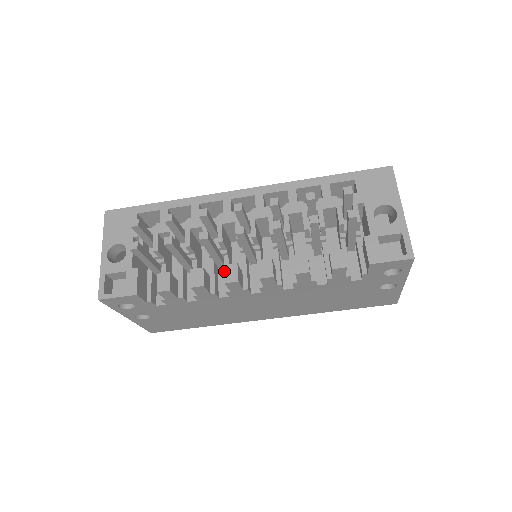
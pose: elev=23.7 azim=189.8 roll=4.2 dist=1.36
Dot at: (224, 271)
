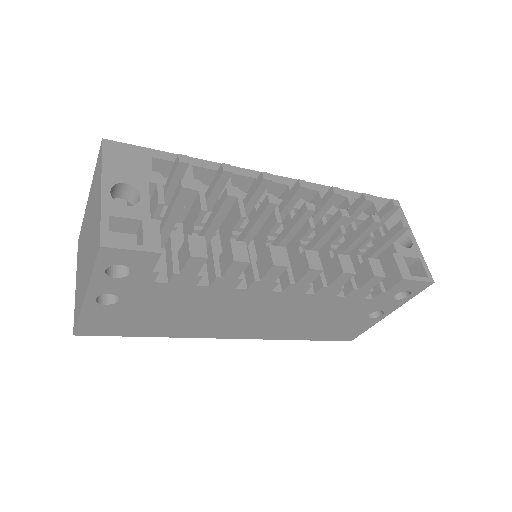
Dot at: (271, 252)
